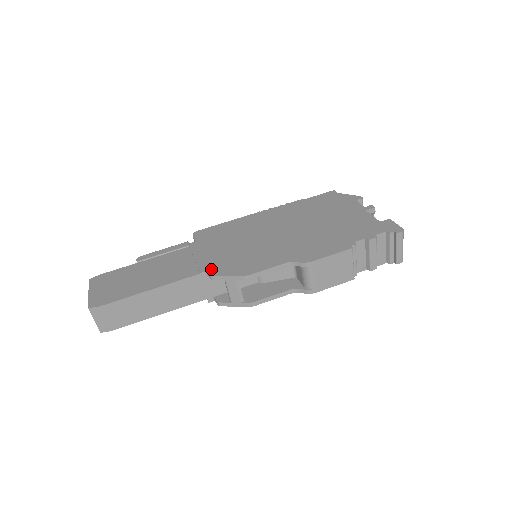
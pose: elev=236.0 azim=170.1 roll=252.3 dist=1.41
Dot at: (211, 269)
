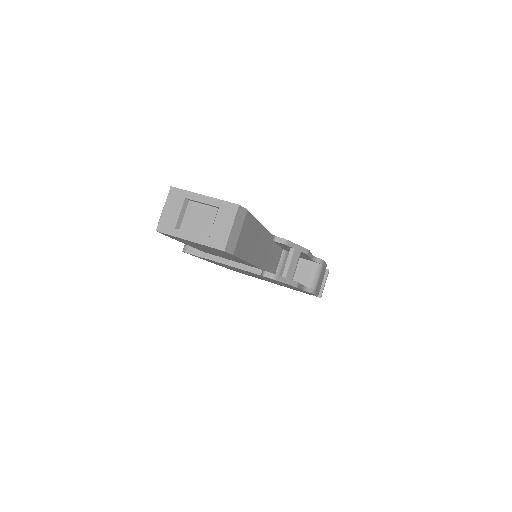
Dot at: (276, 236)
